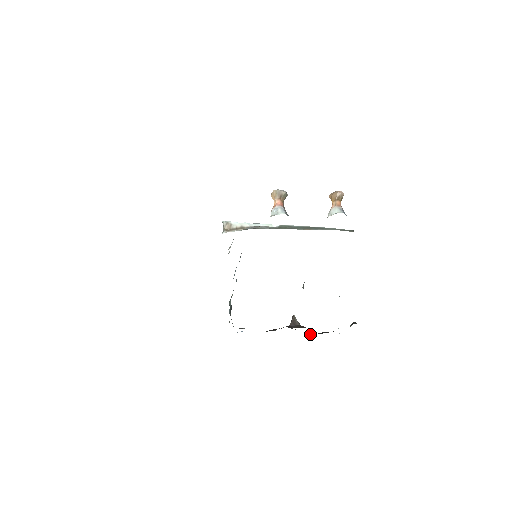
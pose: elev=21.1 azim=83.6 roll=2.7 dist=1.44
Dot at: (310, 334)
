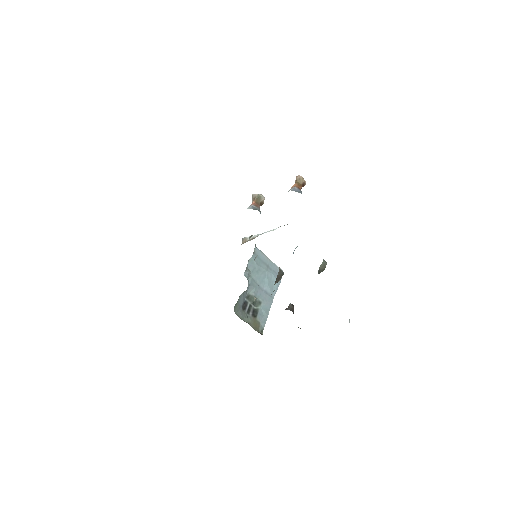
Dot at: occluded
